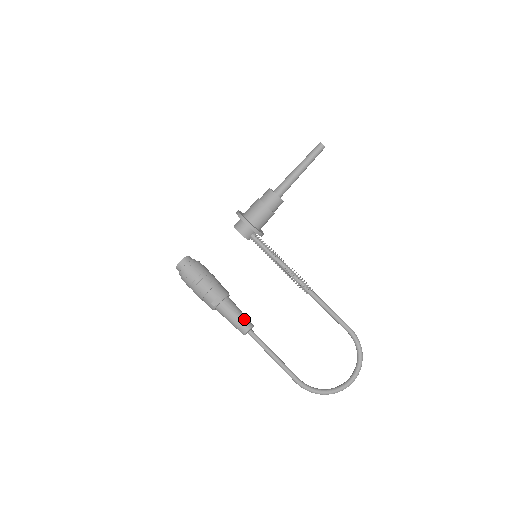
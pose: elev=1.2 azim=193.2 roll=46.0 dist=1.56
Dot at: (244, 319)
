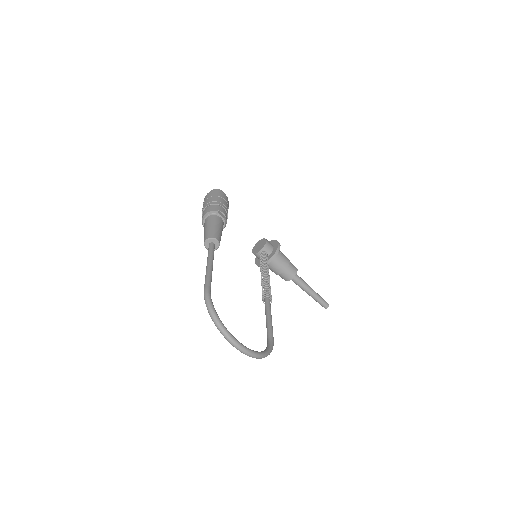
Dot at: occluded
